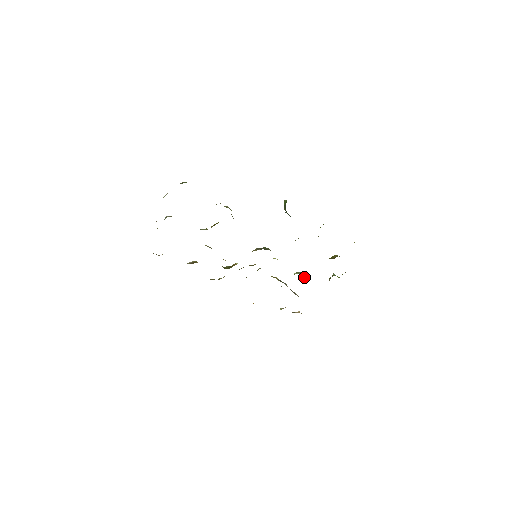
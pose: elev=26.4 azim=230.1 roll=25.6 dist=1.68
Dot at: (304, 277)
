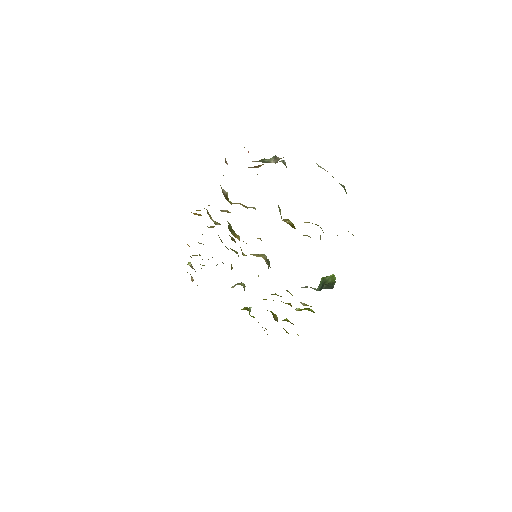
Dot at: occluded
